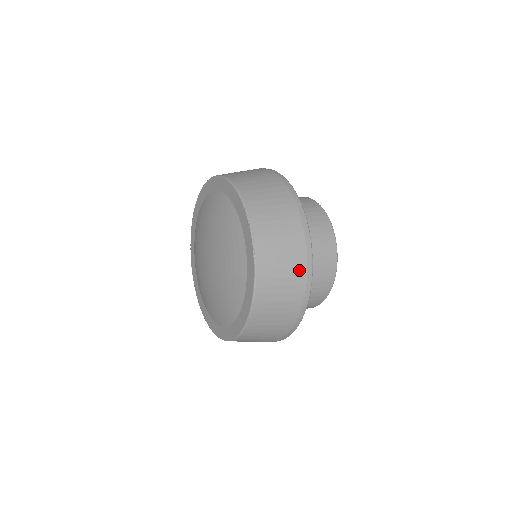
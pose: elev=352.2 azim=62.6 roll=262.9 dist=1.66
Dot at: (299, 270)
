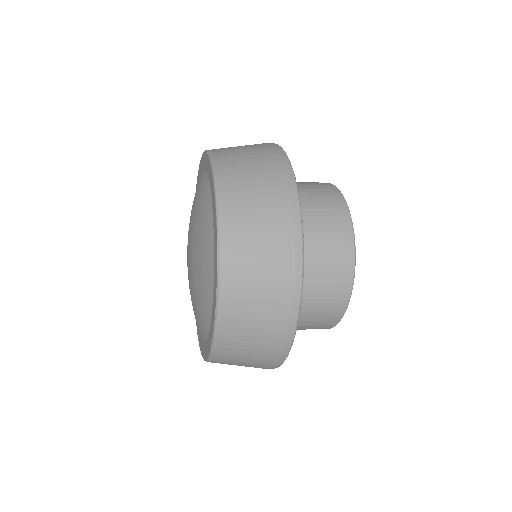
Dot at: (266, 361)
